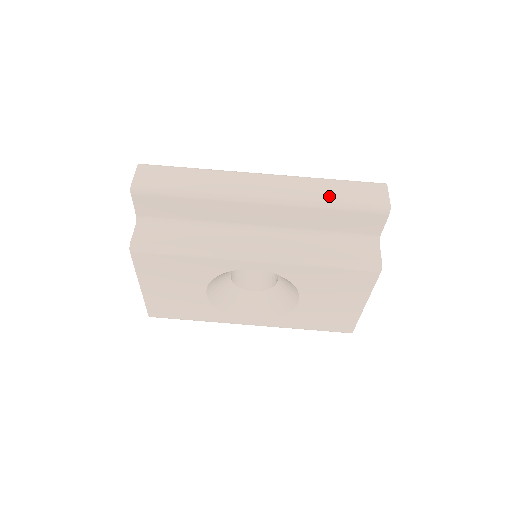
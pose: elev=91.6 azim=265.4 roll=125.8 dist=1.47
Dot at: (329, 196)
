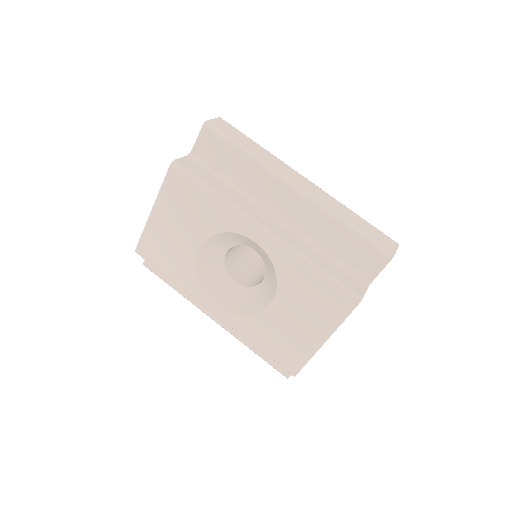
Dot at: (350, 219)
